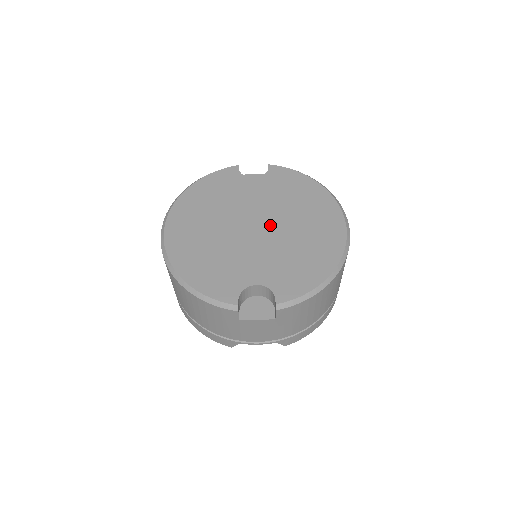
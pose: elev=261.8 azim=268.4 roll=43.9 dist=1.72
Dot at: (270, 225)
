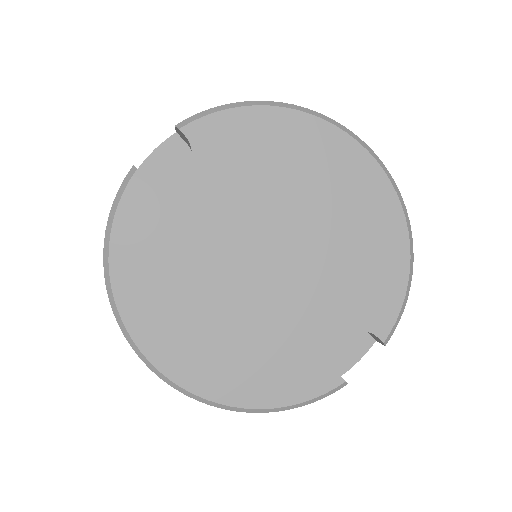
Dot at: (282, 240)
